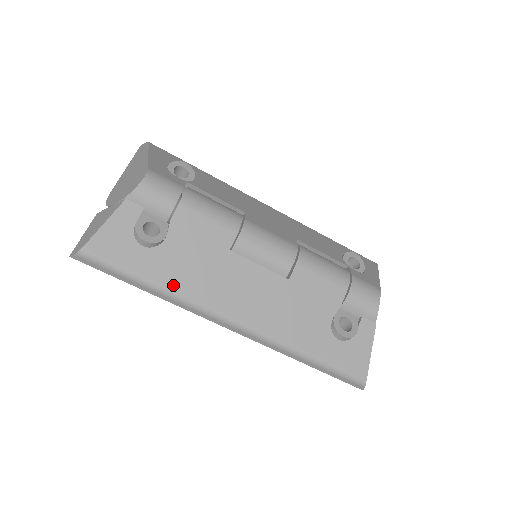
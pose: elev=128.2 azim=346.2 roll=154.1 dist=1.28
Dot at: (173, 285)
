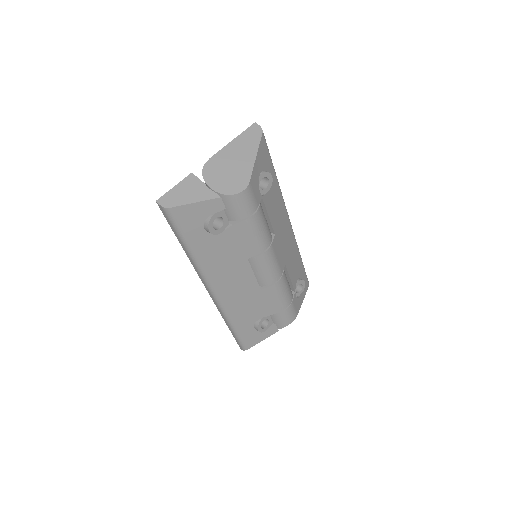
Dot at: (201, 257)
